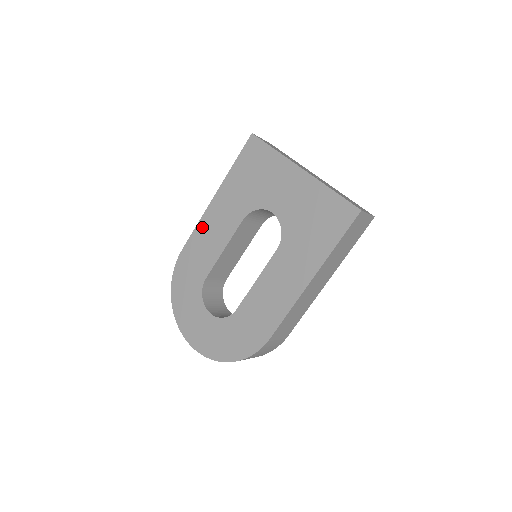
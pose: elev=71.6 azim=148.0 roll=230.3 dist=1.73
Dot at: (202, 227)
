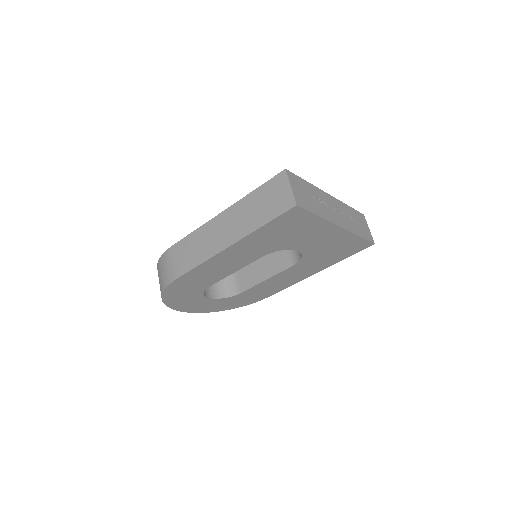
Dot at: (208, 265)
